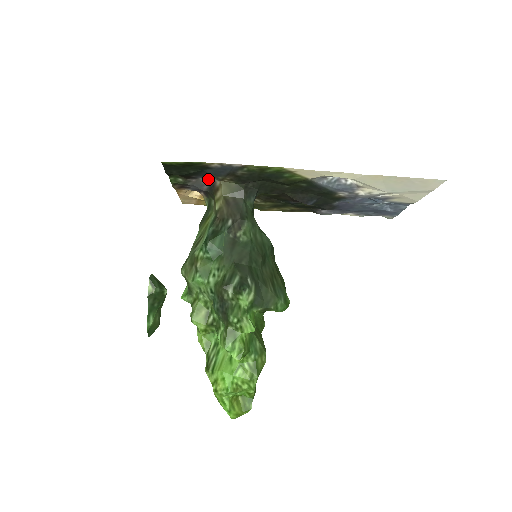
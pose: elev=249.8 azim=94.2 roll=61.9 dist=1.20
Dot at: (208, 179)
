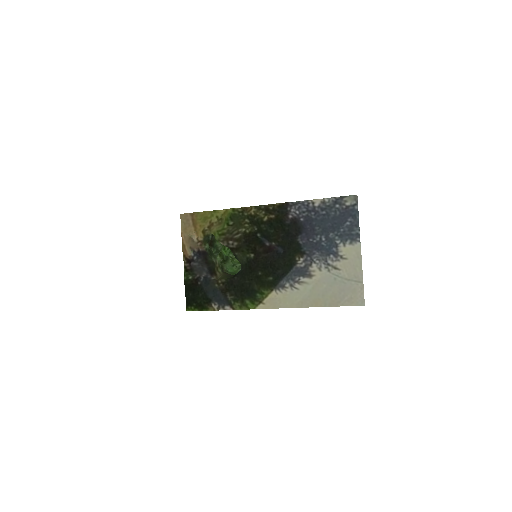
Dot at: (207, 276)
